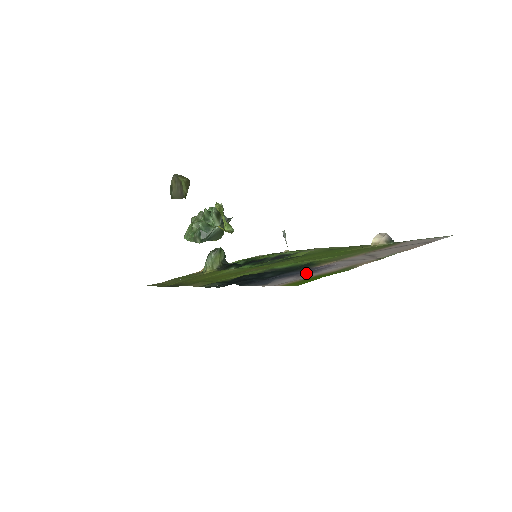
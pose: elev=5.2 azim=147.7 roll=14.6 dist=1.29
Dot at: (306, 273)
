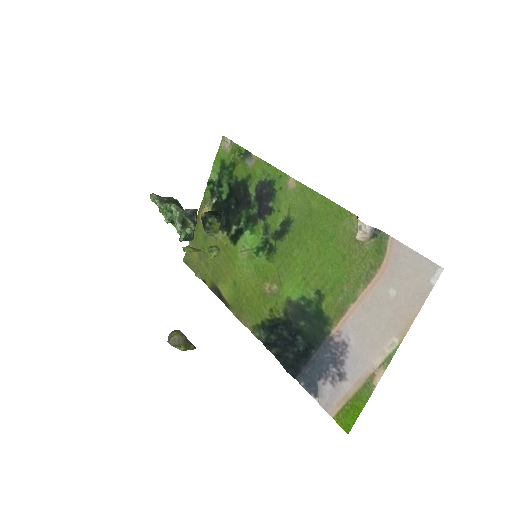
Dot at: (335, 370)
